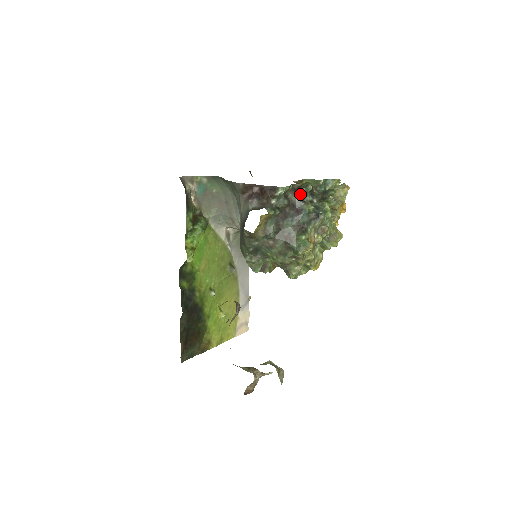
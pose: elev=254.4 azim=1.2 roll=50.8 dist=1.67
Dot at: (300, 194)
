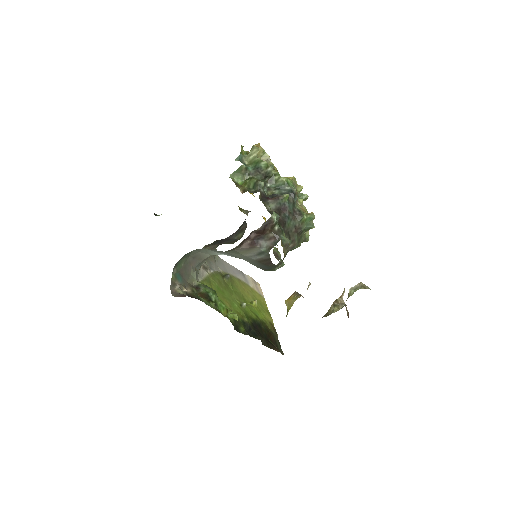
Dot at: (265, 197)
